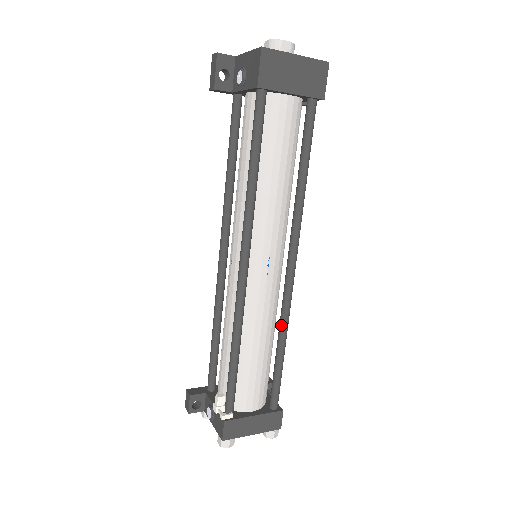
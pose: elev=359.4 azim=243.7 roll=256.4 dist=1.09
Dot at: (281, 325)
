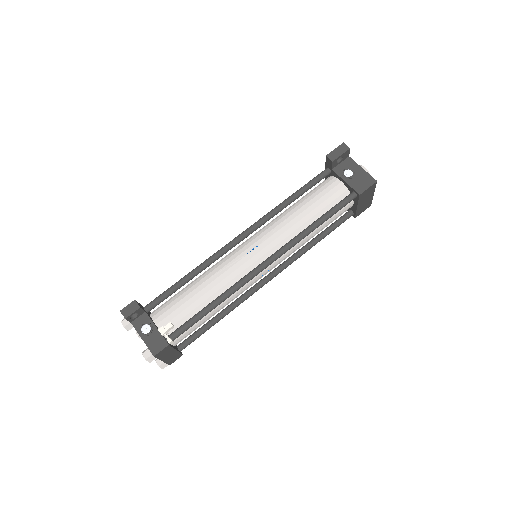
Dot at: (234, 305)
